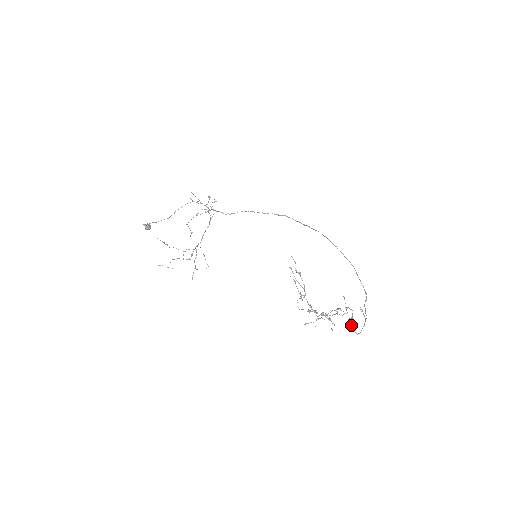
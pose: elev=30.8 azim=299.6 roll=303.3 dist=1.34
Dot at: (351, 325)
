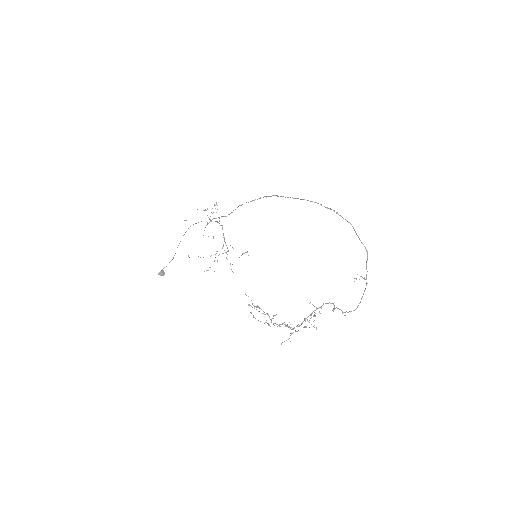
Dot at: occluded
